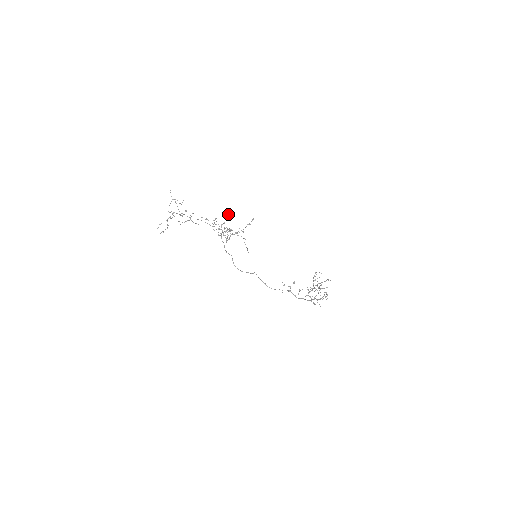
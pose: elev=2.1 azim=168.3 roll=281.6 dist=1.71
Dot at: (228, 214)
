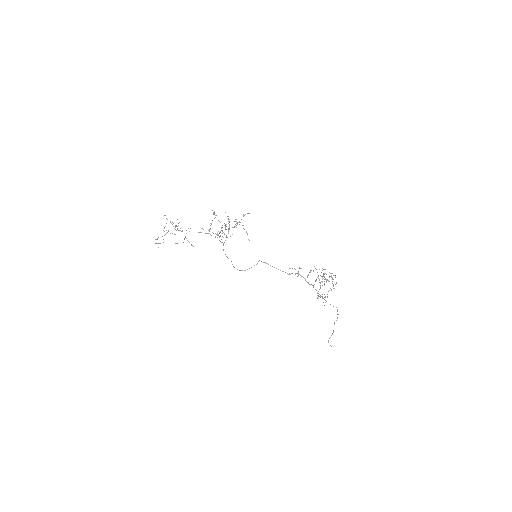
Dot at: occluded
